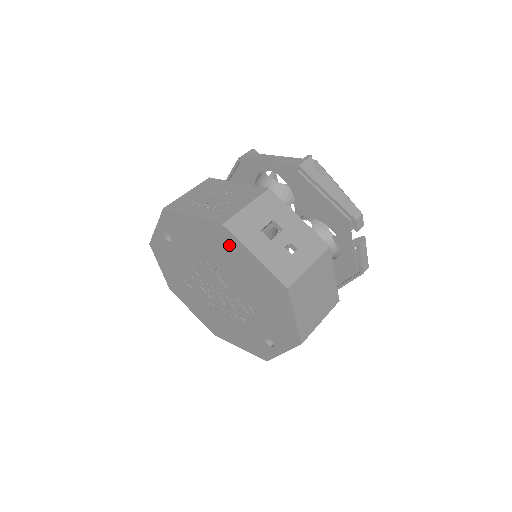
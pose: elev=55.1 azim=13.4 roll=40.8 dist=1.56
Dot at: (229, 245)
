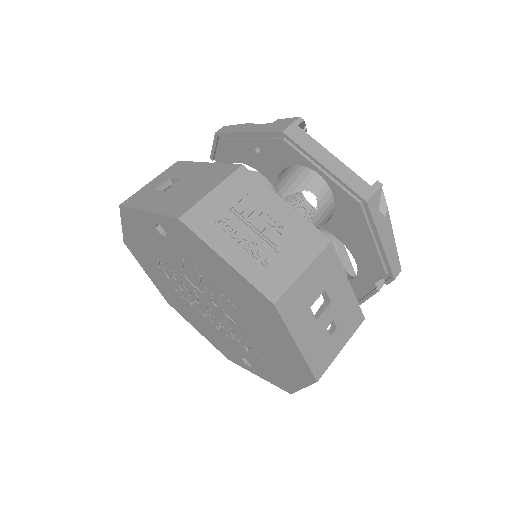
Dot at: (266, 315)
